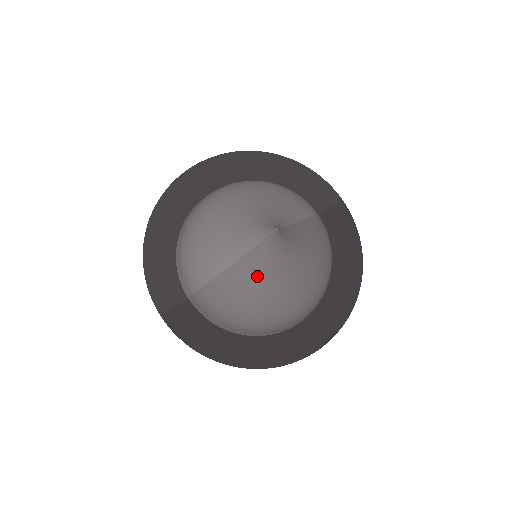
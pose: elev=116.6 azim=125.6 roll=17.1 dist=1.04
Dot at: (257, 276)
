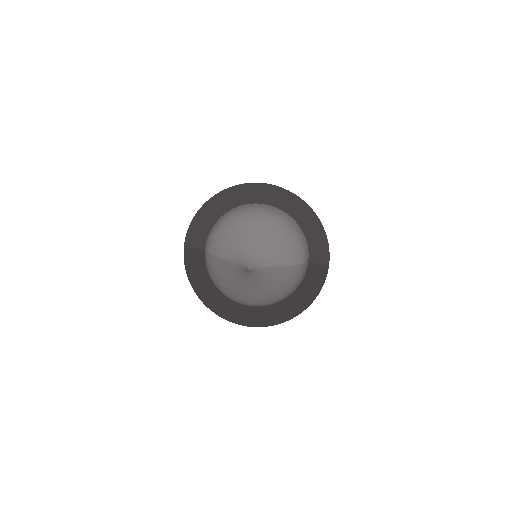
Dot at: (232, 276)
